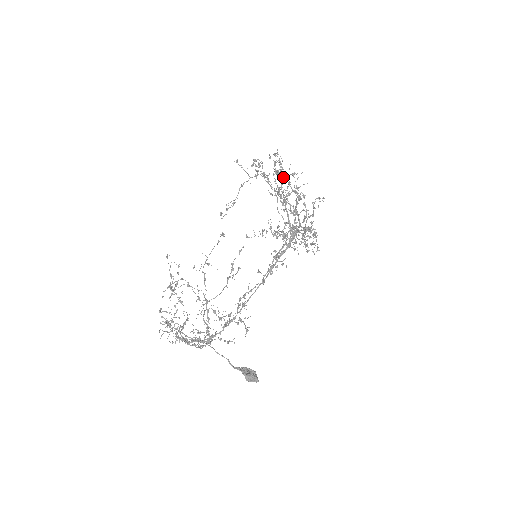
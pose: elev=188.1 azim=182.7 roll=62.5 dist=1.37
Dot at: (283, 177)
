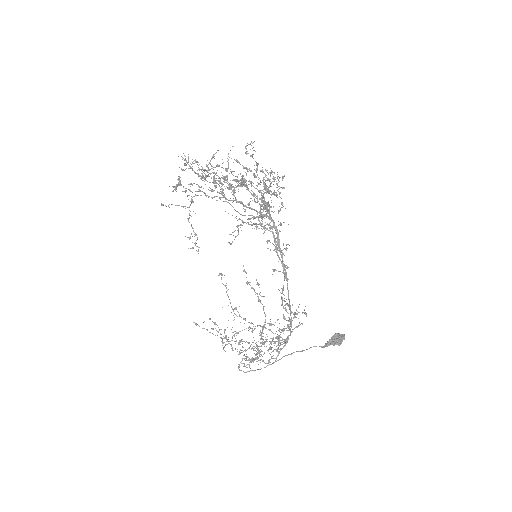
Dot at: (213, 178)
